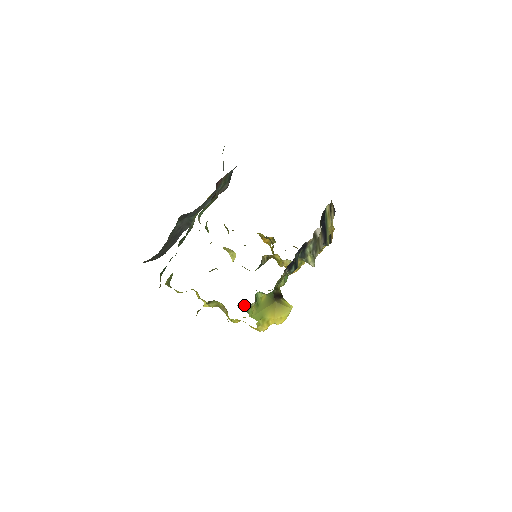
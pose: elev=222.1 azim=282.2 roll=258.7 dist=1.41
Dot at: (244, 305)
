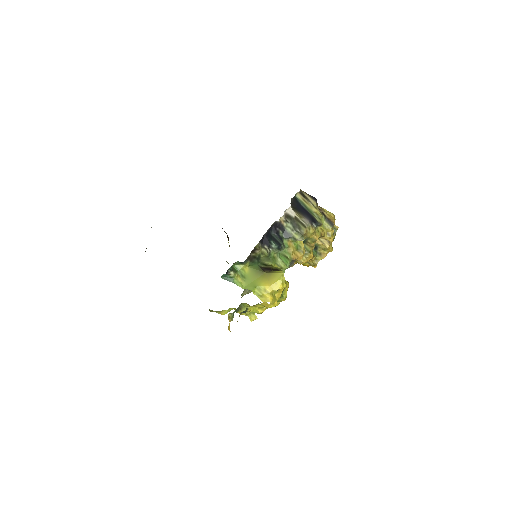
Dot at: (226, 277)
